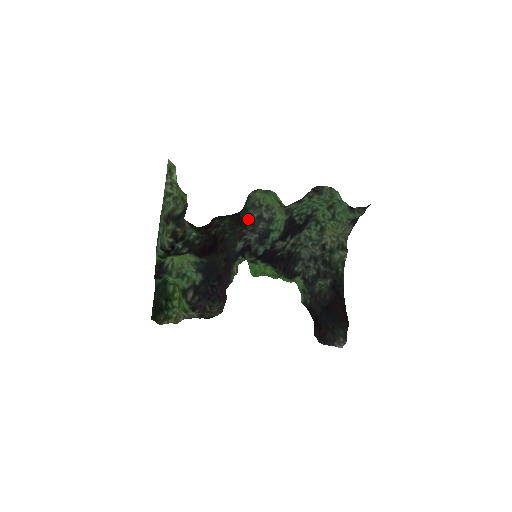
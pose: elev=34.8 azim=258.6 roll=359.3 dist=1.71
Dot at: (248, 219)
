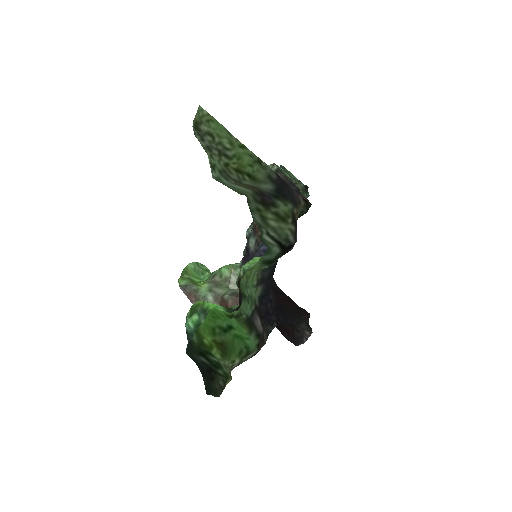
Dot at: occluded
